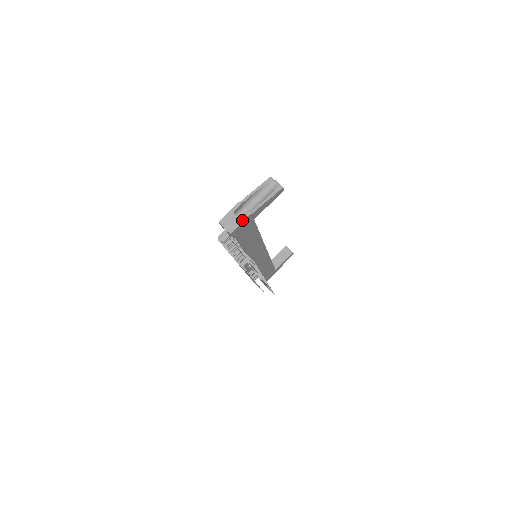
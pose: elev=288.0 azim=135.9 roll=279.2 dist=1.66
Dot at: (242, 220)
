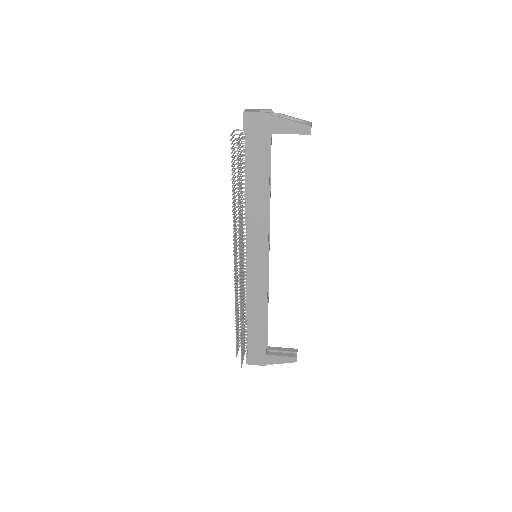
Dot at: (260, 112)
